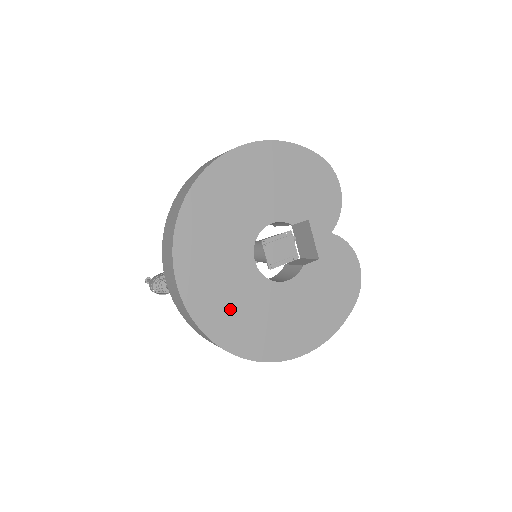
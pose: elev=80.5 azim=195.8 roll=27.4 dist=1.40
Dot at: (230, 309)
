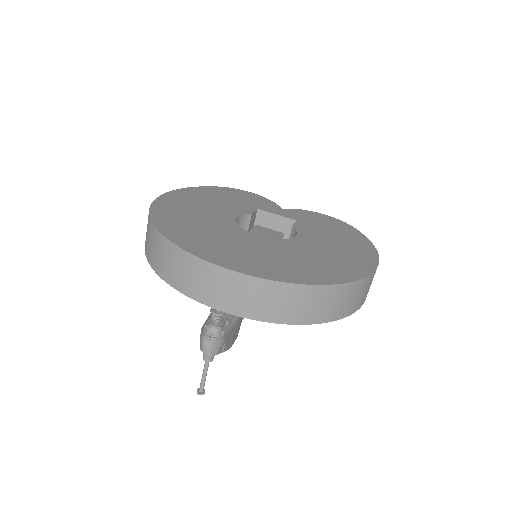
Dot at: (284, 263)
